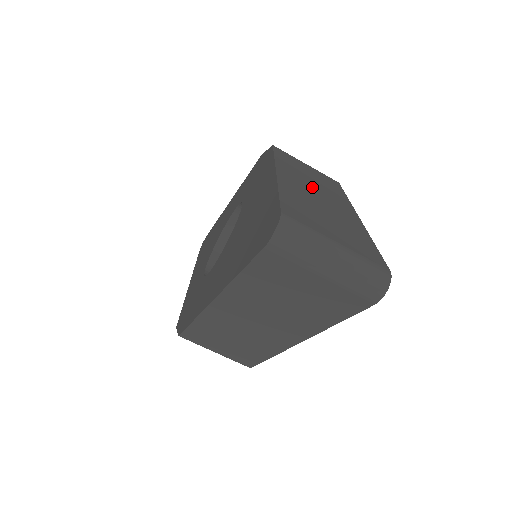
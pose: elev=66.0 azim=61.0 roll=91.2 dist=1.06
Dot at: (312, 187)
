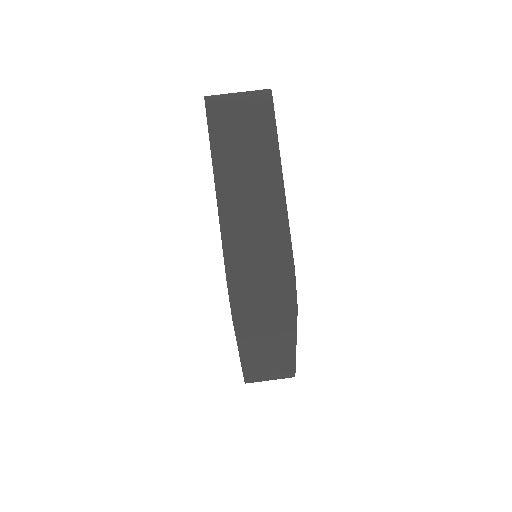
Dot at: occluded
